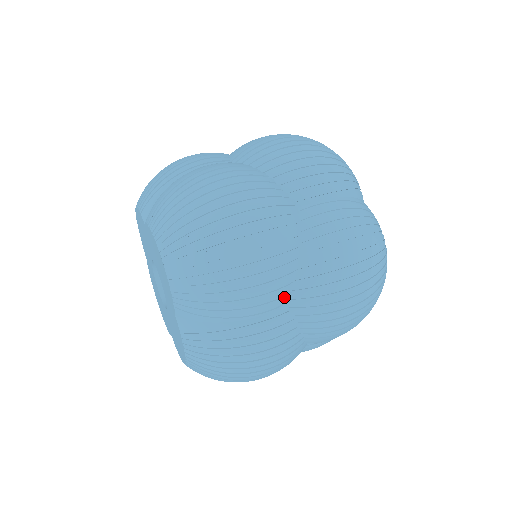
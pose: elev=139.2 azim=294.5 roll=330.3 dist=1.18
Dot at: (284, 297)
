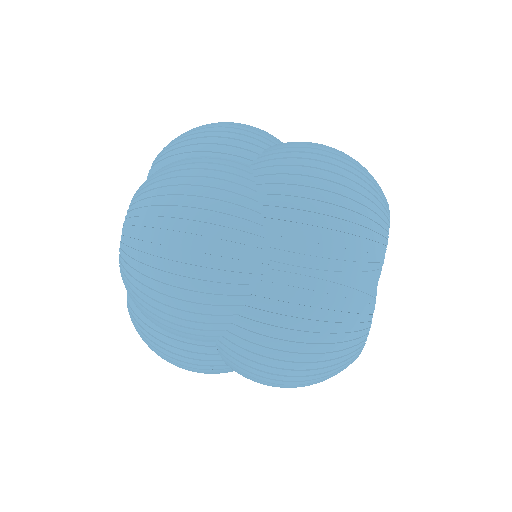
Dot at: (210, 337)
